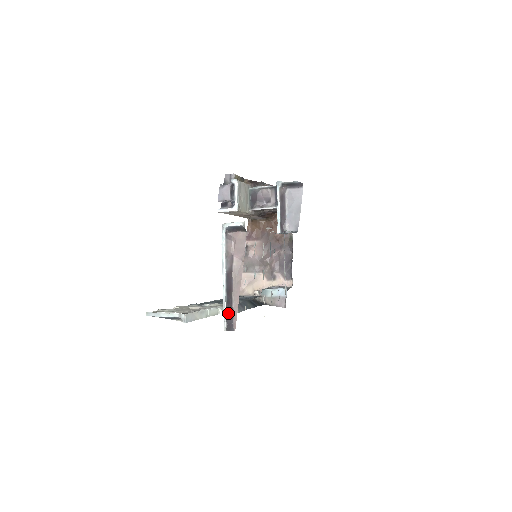
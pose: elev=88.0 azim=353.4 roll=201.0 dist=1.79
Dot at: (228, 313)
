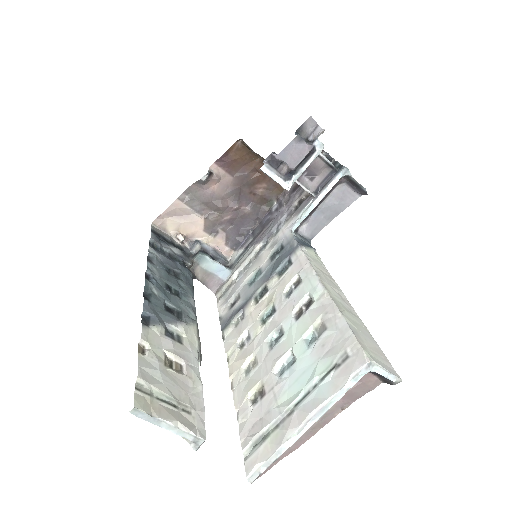
Dot at: (271, 463)
